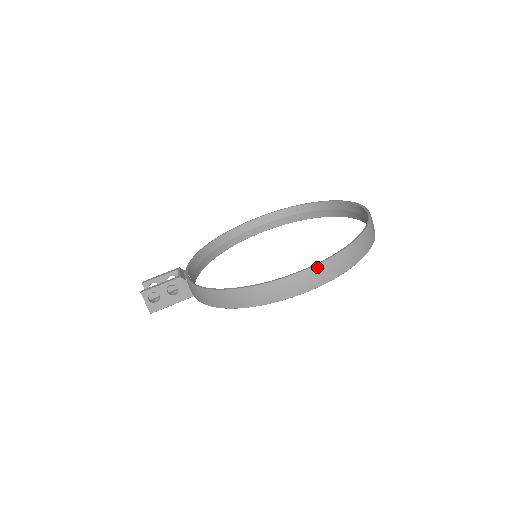
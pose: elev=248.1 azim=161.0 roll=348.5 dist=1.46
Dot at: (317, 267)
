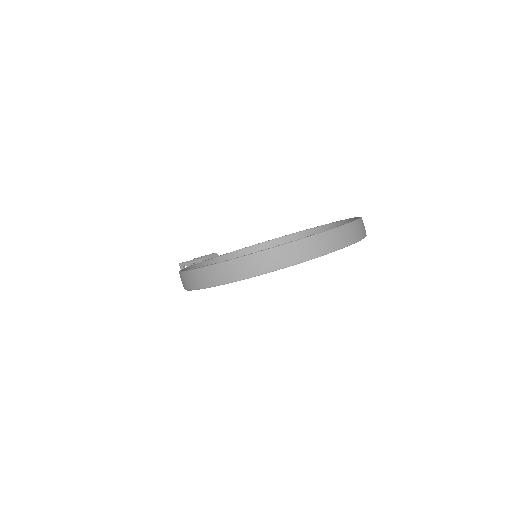
Dot at: (211, 267)
